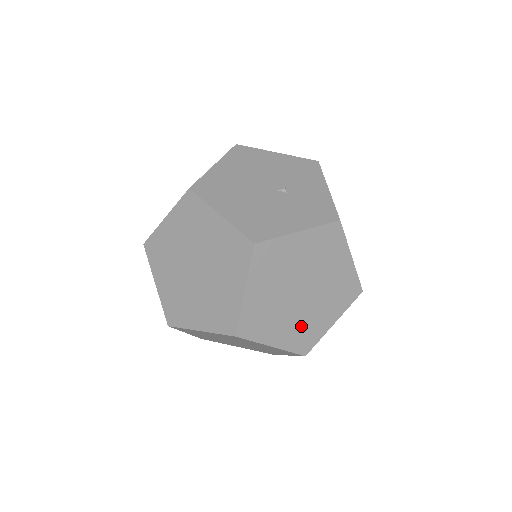
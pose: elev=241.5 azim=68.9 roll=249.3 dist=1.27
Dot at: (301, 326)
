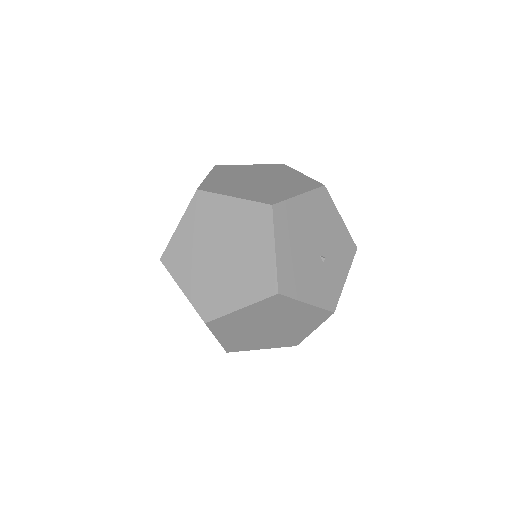
Dot at: (245, 340)
